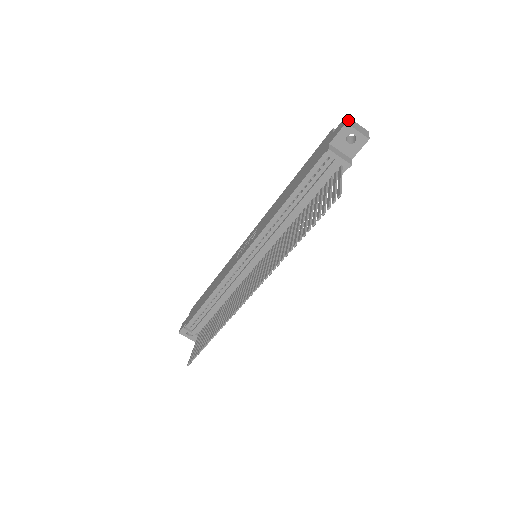
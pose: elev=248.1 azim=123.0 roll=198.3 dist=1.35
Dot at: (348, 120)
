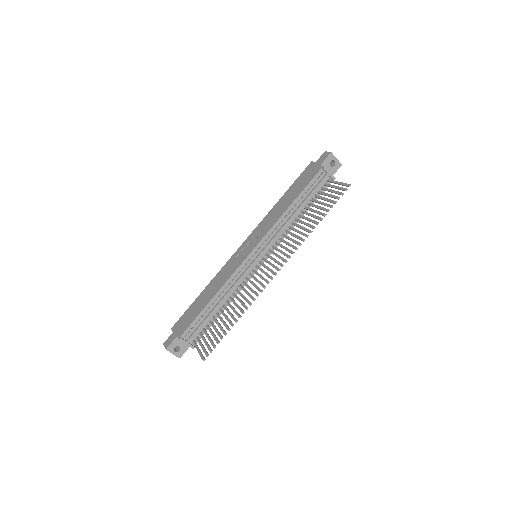
Dot at: occluded
